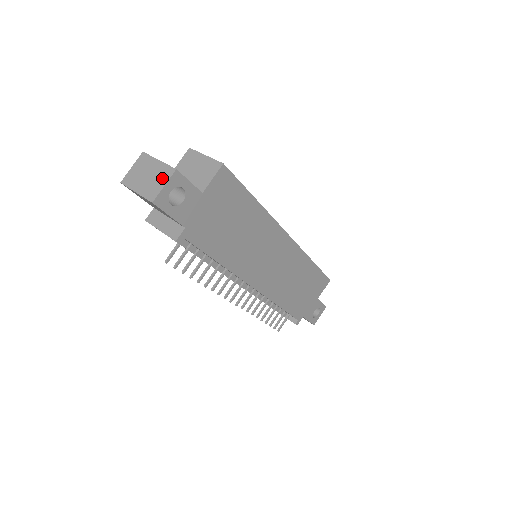
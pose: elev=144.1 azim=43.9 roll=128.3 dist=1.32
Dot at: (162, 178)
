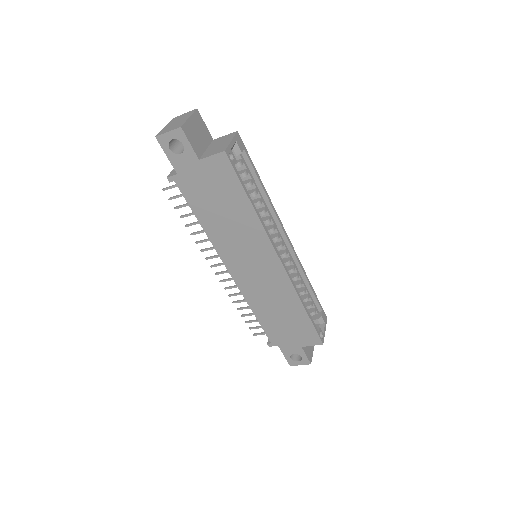
Dot at: (174, 127)
